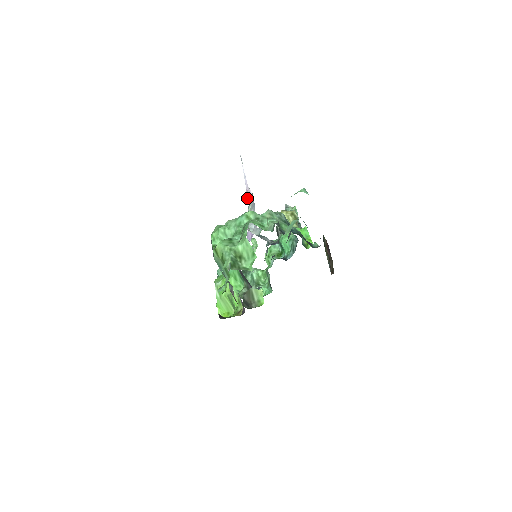
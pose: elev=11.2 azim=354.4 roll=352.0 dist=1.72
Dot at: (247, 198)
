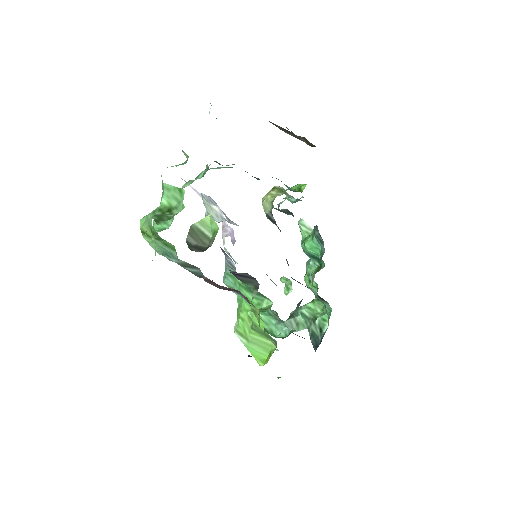
Dot at: occluded
